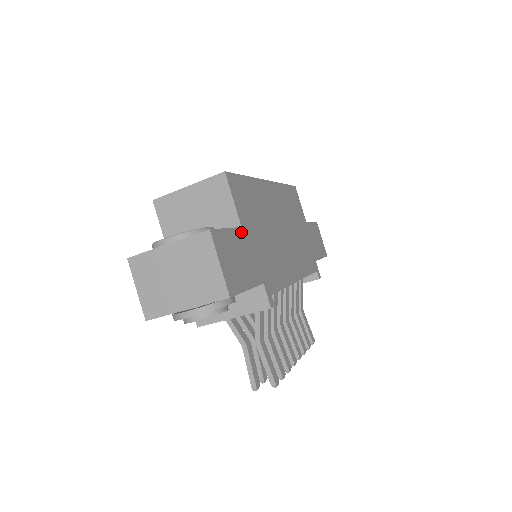
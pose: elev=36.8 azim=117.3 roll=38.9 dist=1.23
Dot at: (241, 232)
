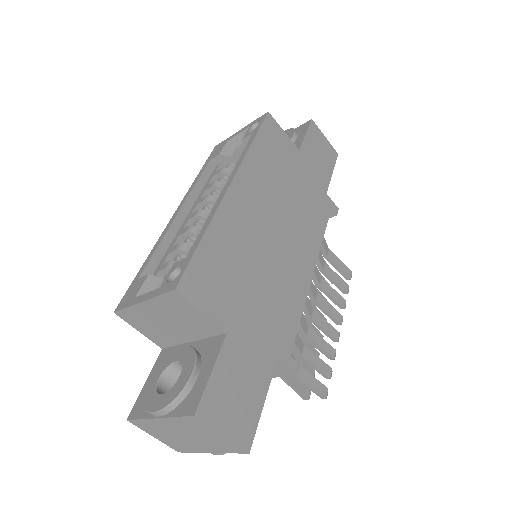
Dot at: (229, 341)
